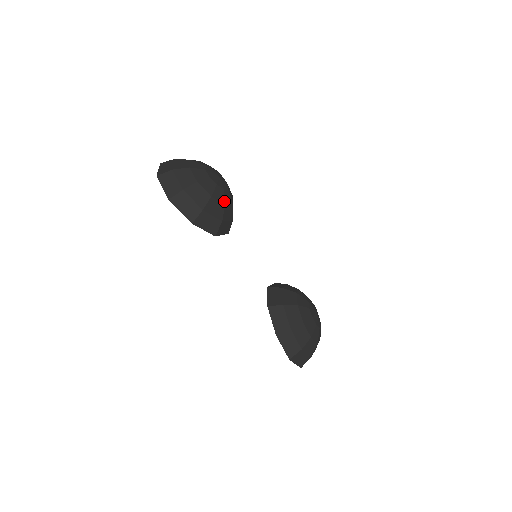
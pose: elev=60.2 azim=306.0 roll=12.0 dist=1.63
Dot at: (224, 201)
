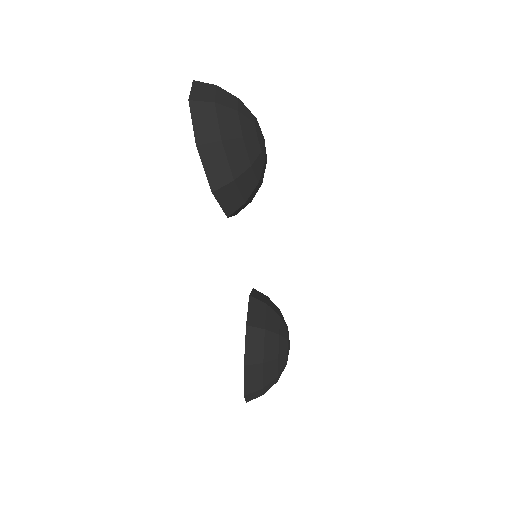
Dot at: (259, 177)
